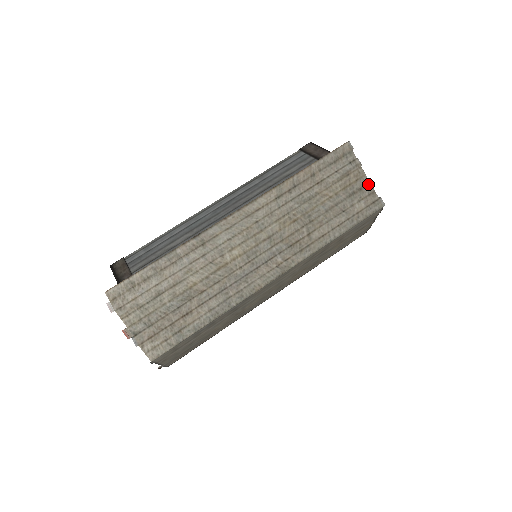
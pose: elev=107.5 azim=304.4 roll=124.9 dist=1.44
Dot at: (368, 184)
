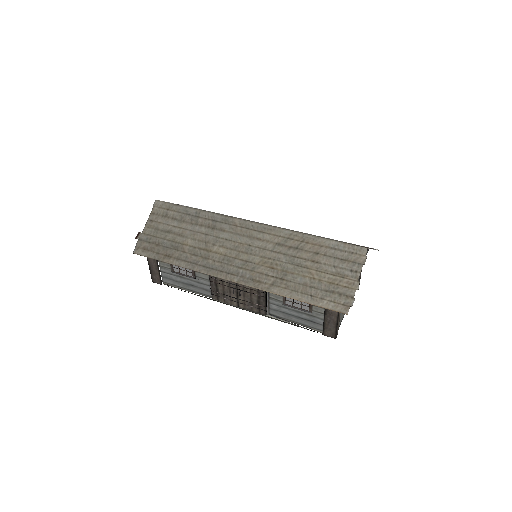
Dot at: occluded
